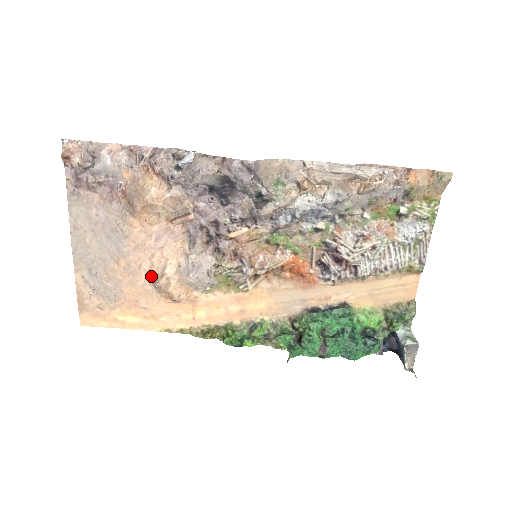
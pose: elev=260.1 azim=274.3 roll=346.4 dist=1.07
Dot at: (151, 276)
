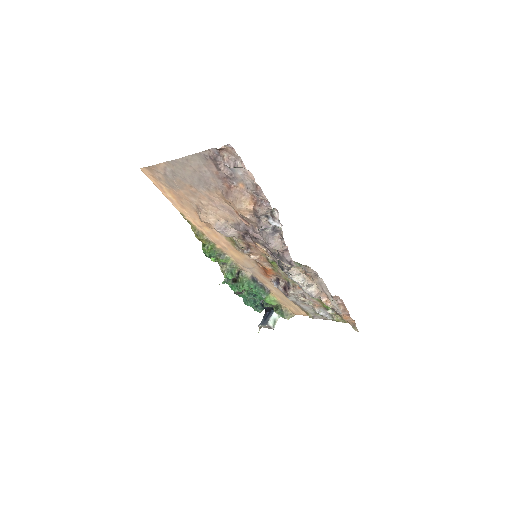
Dot at: (201, 205)
